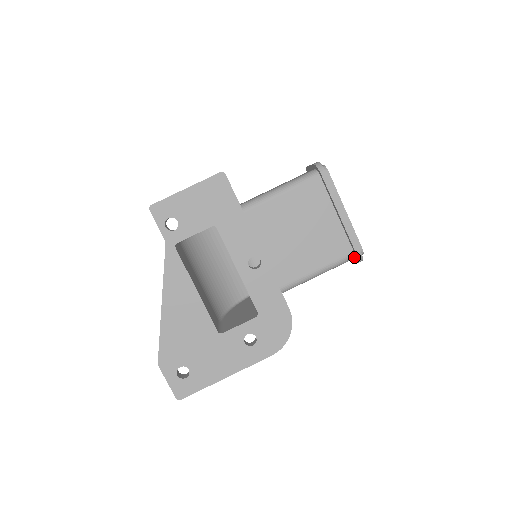
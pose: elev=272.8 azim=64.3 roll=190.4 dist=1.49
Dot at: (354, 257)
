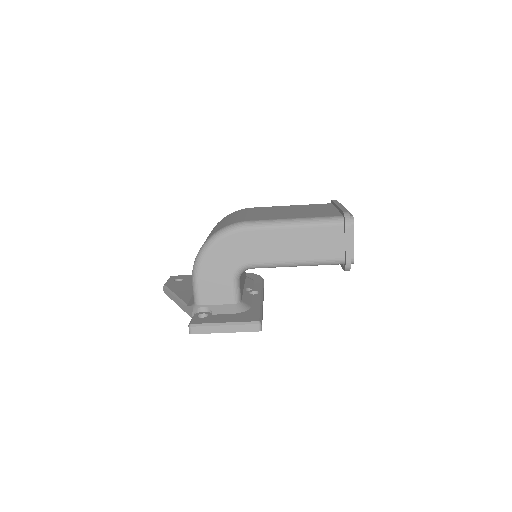
Dot at: occluded
